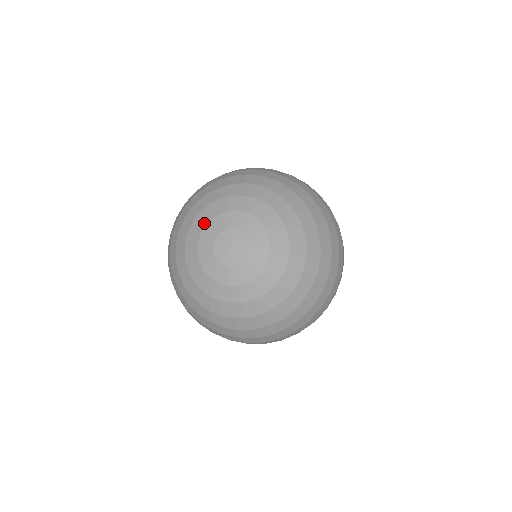
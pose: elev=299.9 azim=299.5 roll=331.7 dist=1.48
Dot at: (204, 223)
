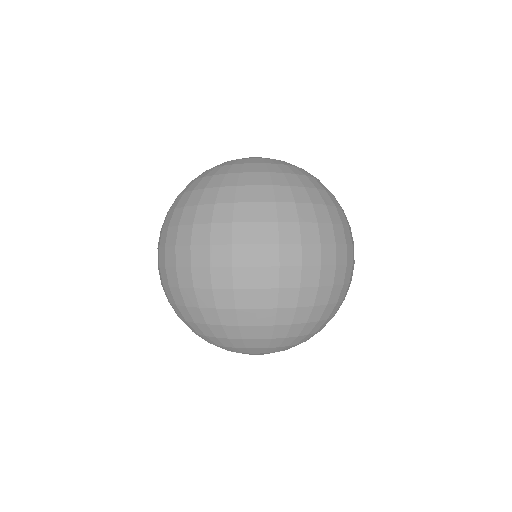
Dot at: occluded
